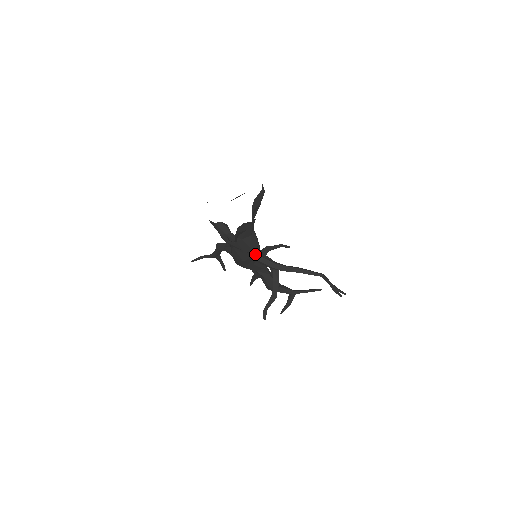
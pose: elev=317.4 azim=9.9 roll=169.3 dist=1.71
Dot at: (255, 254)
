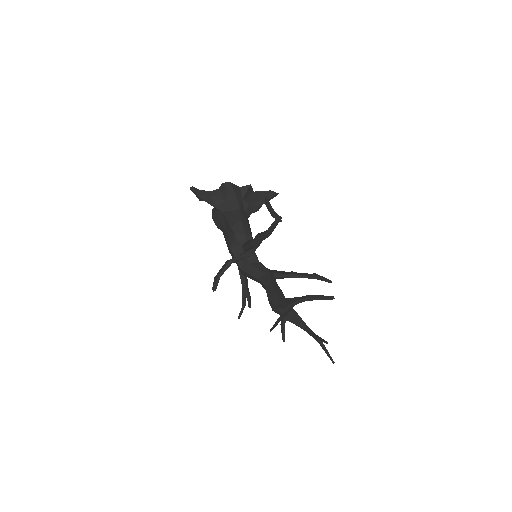
Dot at: (236, 232)
